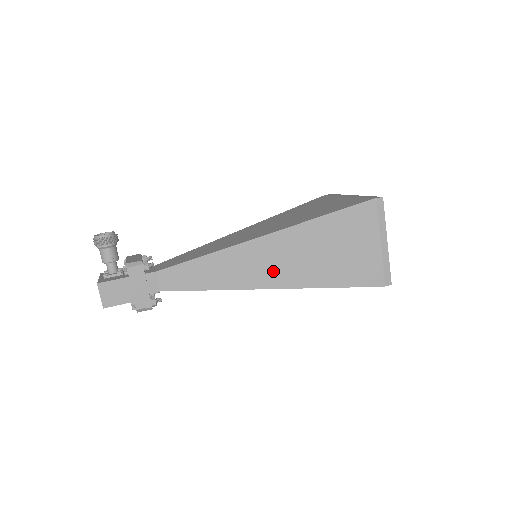
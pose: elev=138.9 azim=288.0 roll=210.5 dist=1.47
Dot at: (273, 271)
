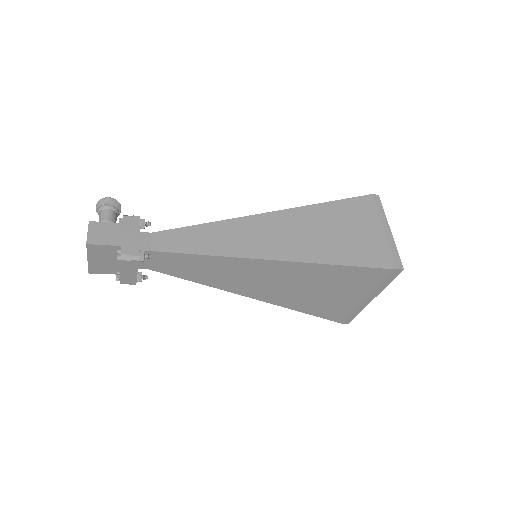
Dot at: (273, 244)
